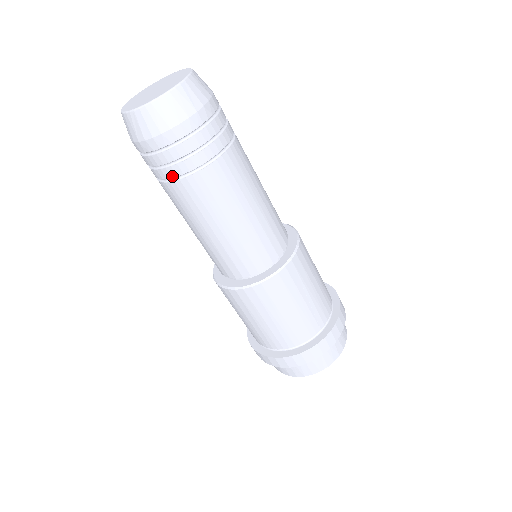
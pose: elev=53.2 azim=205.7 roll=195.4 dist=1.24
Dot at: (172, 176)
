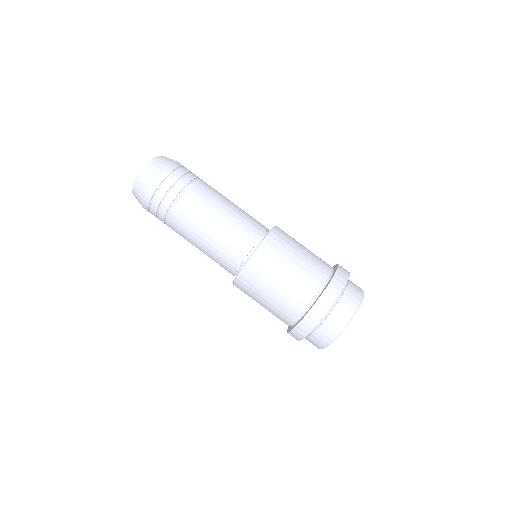
Dot at: (189, 181)
